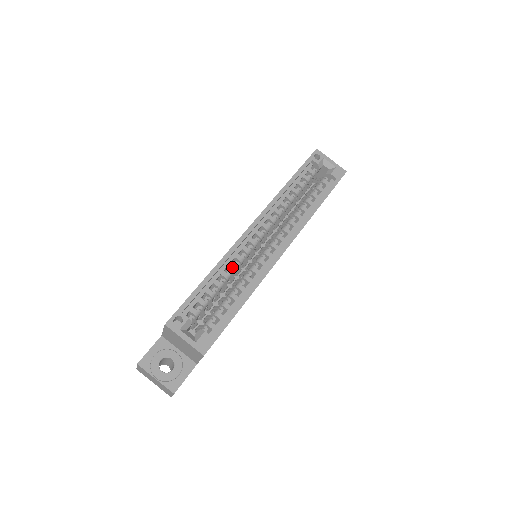
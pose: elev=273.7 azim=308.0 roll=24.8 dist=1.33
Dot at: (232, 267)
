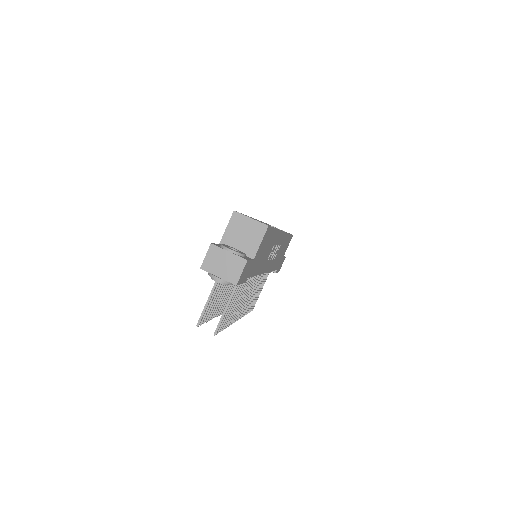
Dot at: occluded
